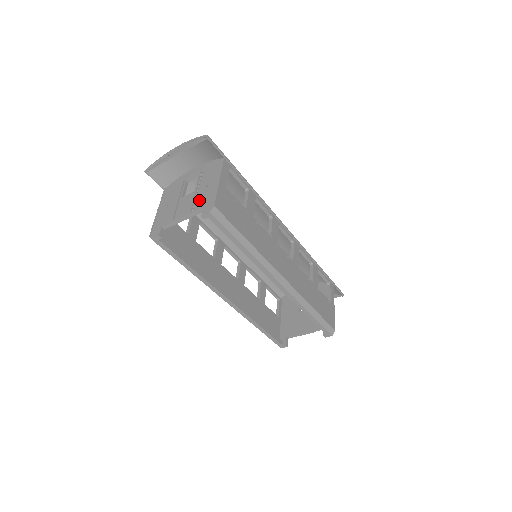
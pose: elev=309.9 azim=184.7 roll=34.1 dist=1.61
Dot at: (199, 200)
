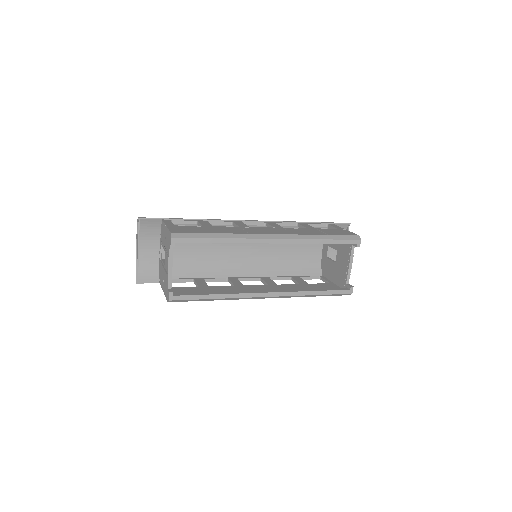
Dot at: (167, 247)
